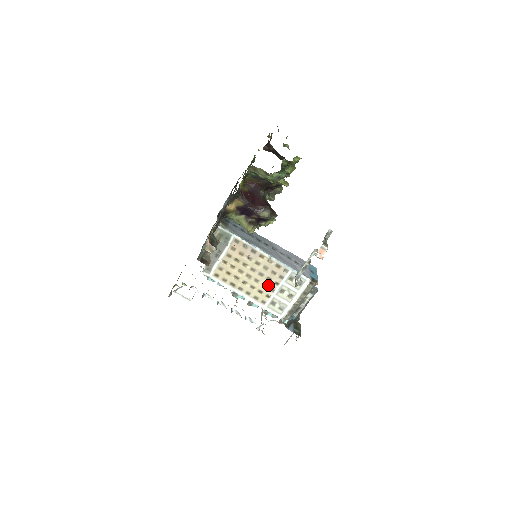
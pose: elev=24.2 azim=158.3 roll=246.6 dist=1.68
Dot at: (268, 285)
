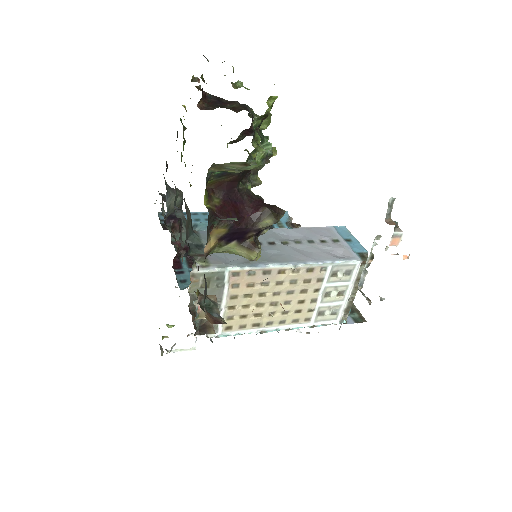
Dot at: (305, 299)
